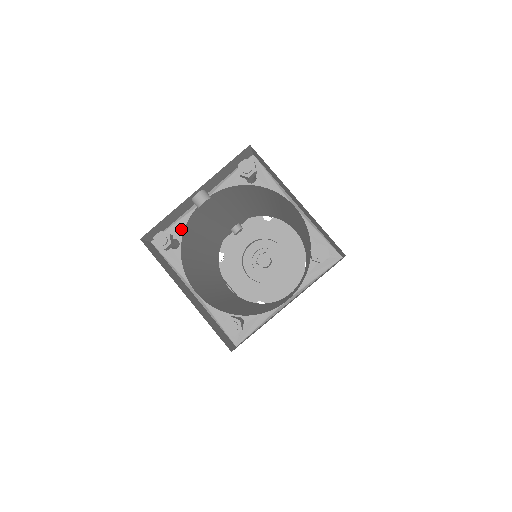
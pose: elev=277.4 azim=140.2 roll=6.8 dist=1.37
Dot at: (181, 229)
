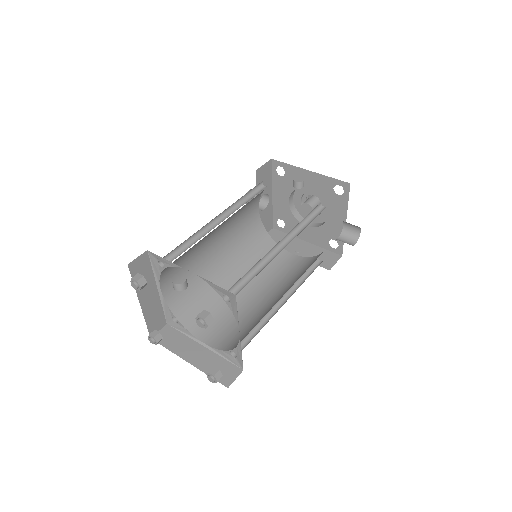
Dot at: (169, 264)
